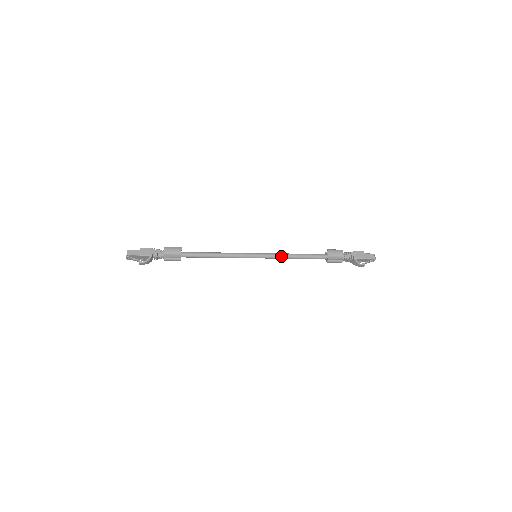
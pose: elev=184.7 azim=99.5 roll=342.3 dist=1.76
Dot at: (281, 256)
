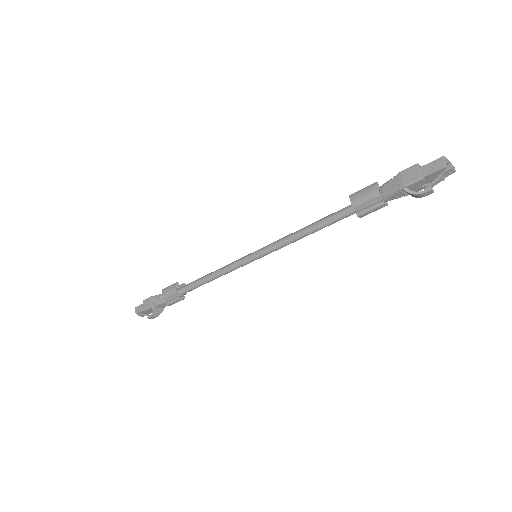
Dot at: (284, 241)
